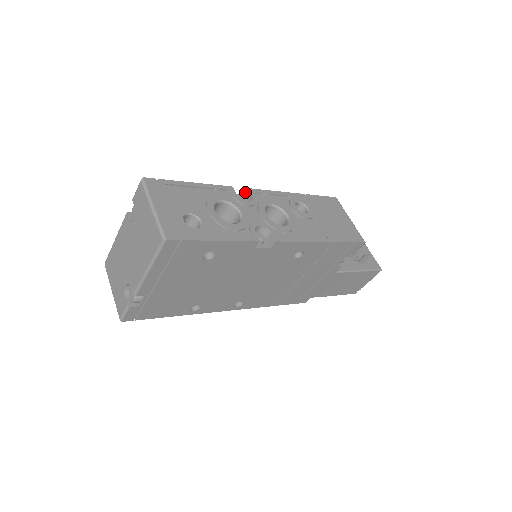
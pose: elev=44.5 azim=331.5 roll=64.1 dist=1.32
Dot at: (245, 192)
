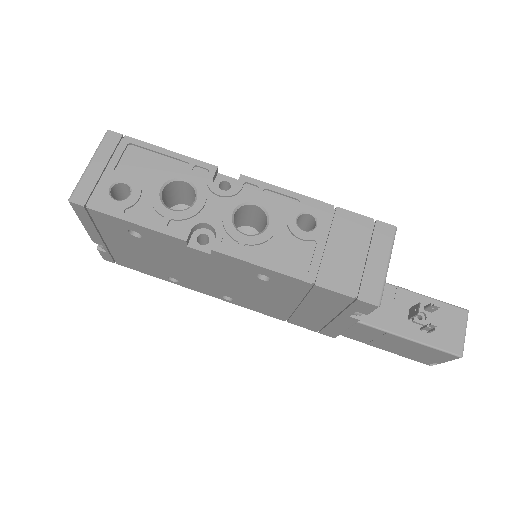
Dot at: (240, 177)
